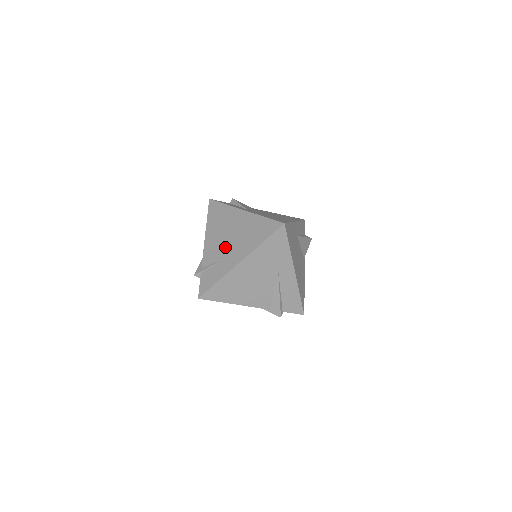
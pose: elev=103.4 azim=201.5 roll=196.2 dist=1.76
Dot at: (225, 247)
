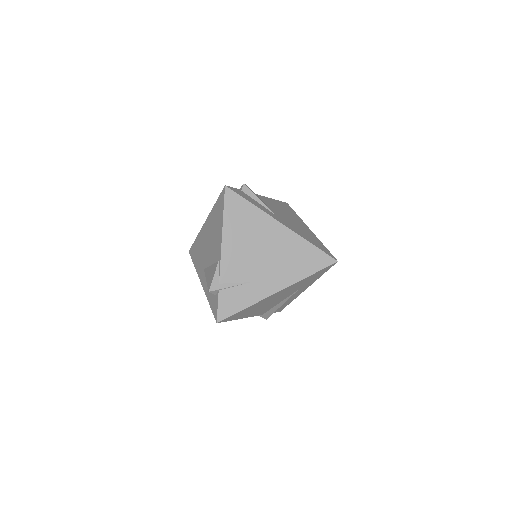
Dot at: (256, 266)
